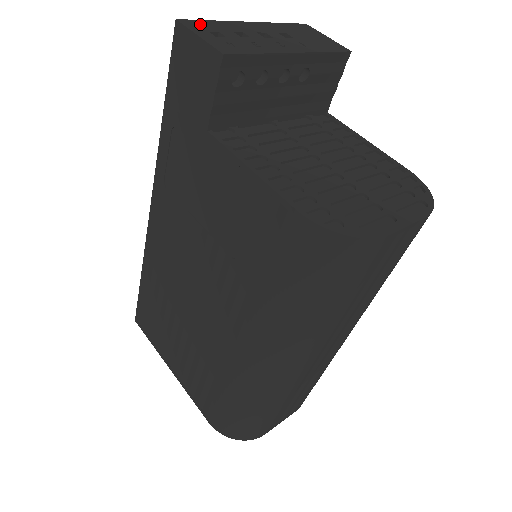
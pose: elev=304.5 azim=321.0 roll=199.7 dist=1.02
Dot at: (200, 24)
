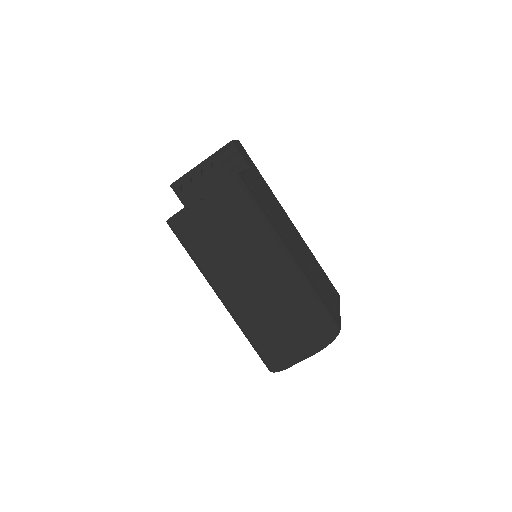
Dot at: occluded
